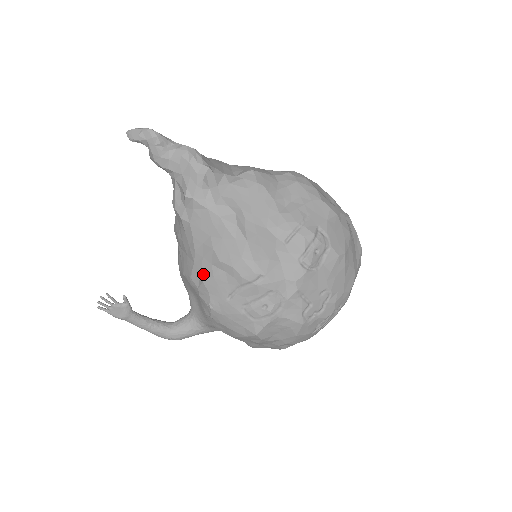
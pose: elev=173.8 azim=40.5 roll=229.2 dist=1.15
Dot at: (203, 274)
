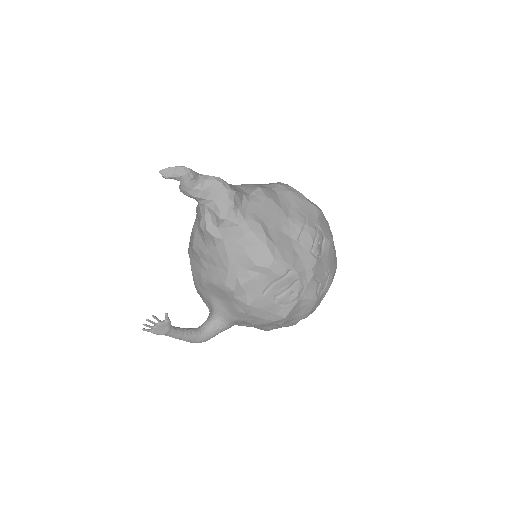
Dot at: (239, 279)
